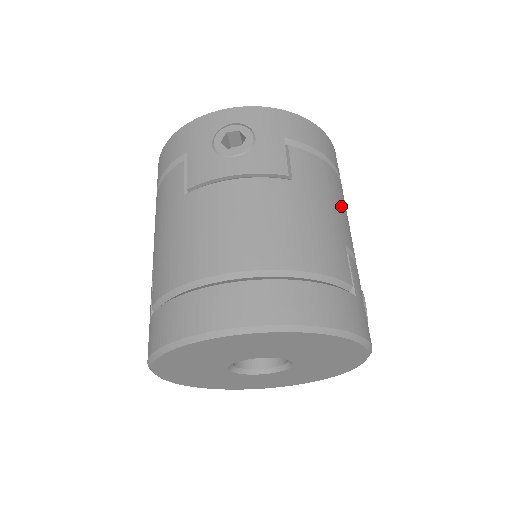
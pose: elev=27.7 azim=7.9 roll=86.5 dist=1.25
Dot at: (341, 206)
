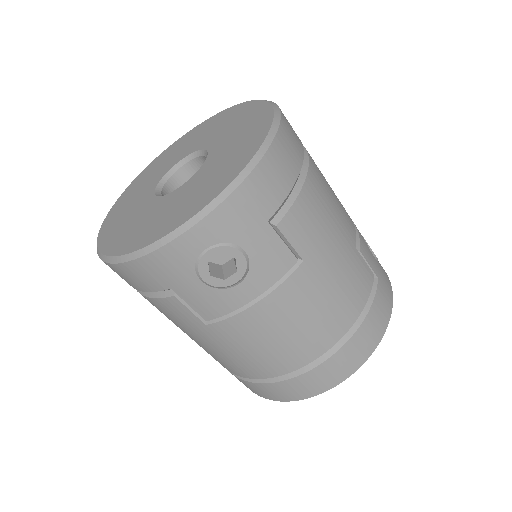
Dot at: (332, 206)
